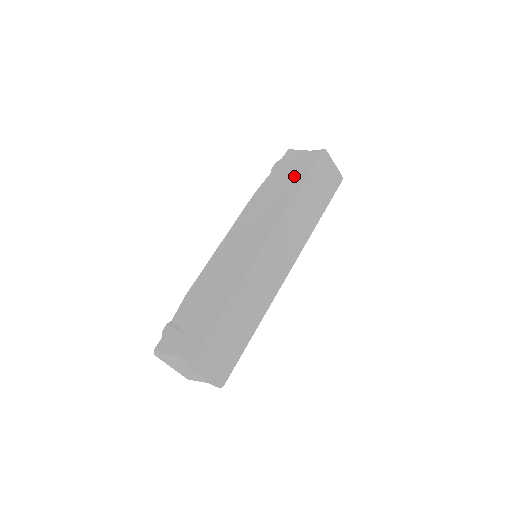
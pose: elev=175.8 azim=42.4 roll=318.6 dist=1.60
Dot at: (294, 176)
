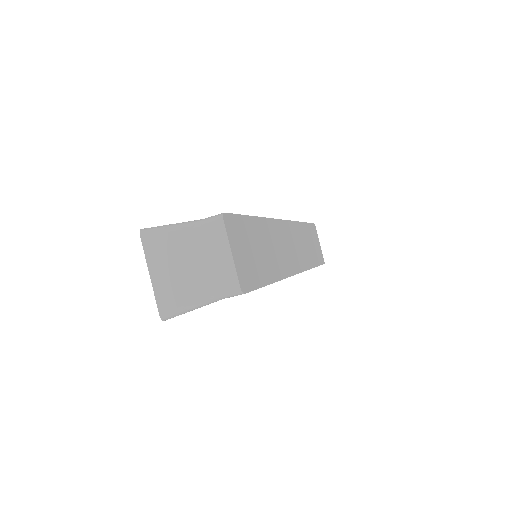
Dot at: occluded
